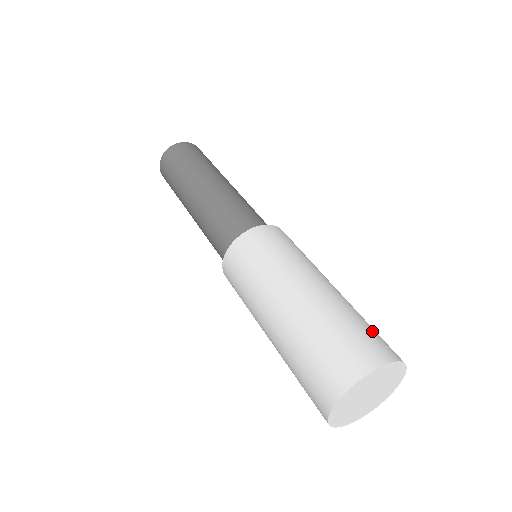
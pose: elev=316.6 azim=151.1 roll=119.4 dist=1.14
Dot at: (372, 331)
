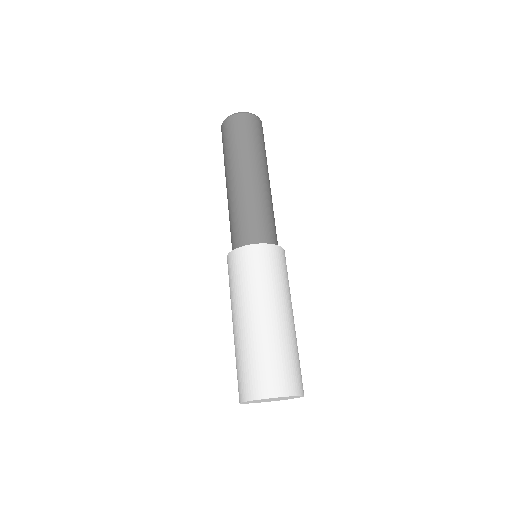
Dot at: (292, 367)
